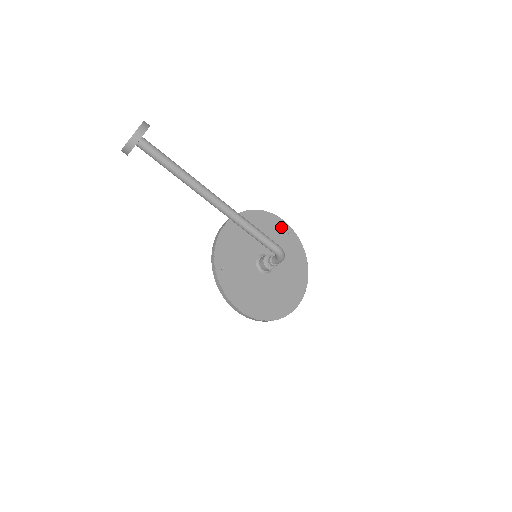
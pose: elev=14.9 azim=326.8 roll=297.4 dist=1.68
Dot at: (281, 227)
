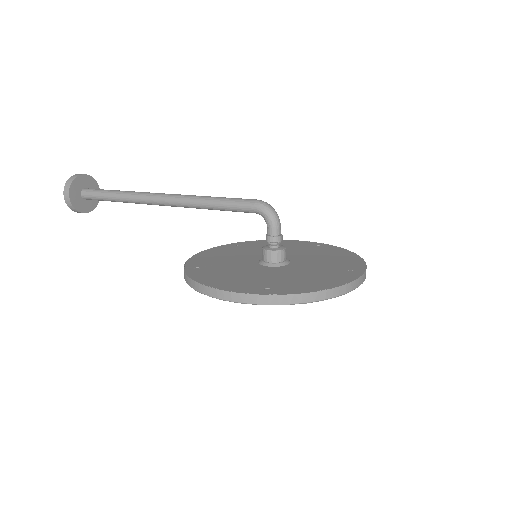
Dot at: (302, 244)
